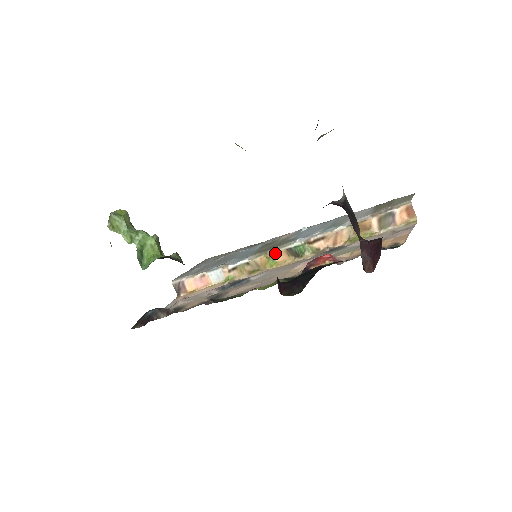
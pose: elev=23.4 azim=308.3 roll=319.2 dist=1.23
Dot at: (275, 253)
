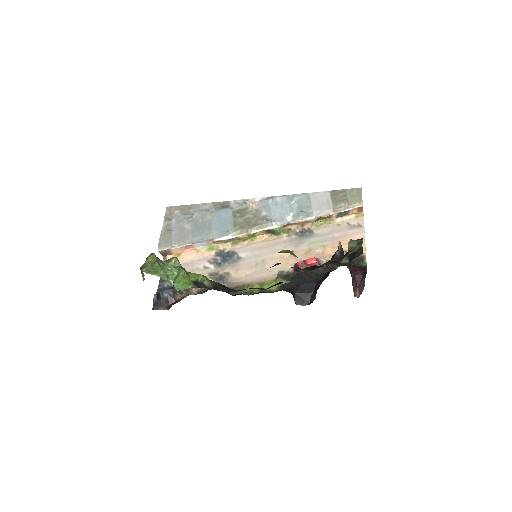
Dot at: (256, 233)
